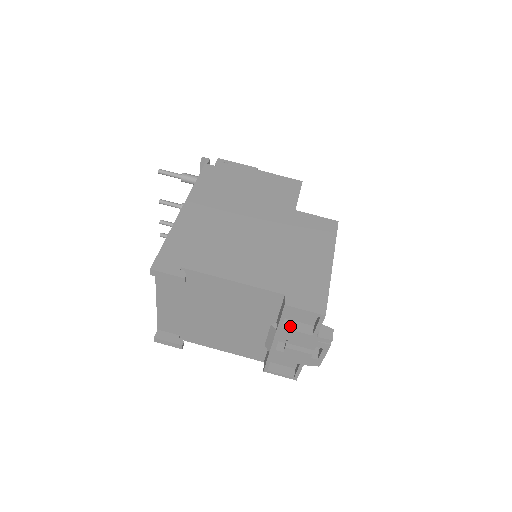
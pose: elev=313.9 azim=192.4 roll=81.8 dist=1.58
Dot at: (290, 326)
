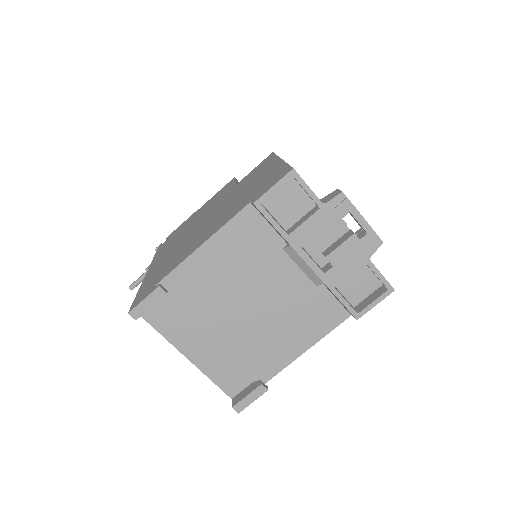
Dot at: (295, 227)
